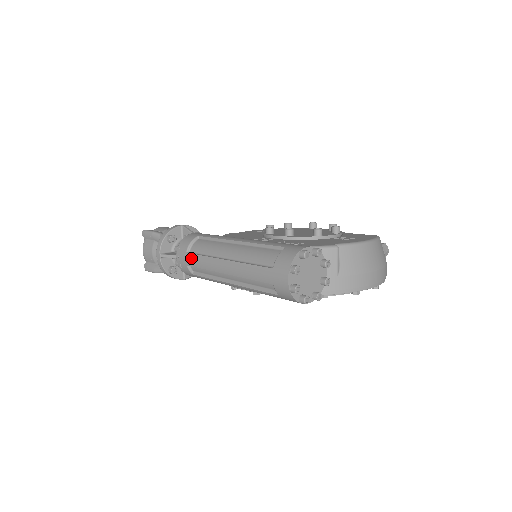
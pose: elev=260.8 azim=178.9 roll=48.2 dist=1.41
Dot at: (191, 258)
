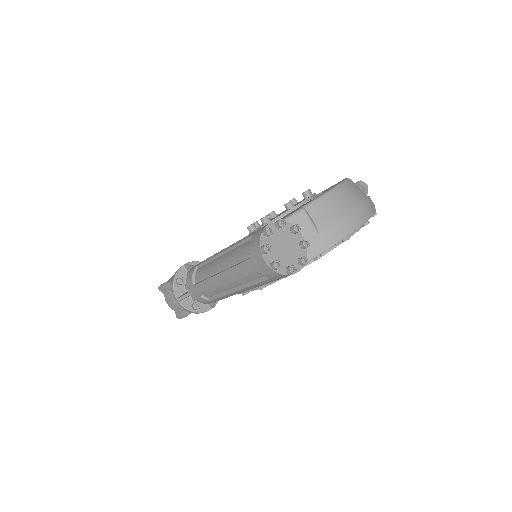
Dot at: (198, 288)
